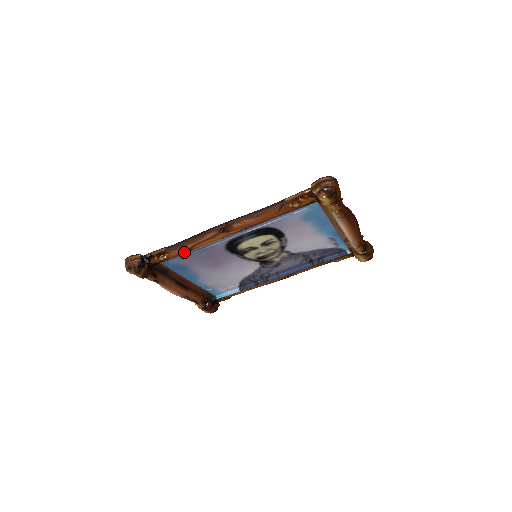
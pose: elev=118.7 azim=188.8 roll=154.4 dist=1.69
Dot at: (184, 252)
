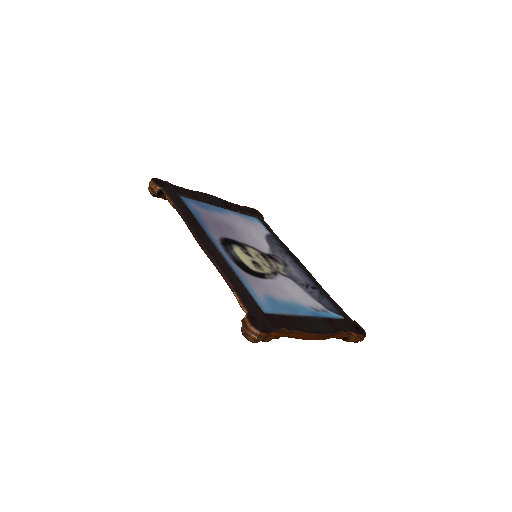
Dot at: occluded
